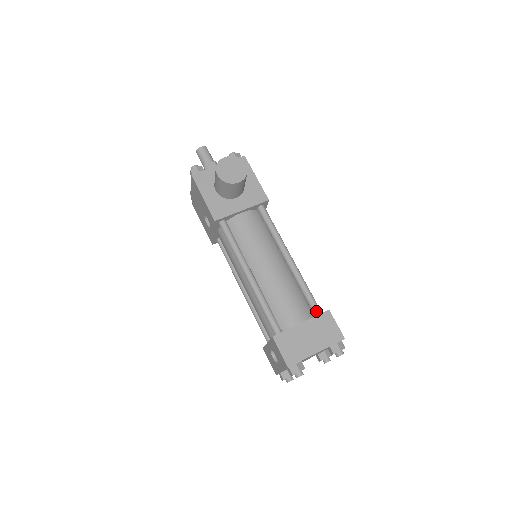
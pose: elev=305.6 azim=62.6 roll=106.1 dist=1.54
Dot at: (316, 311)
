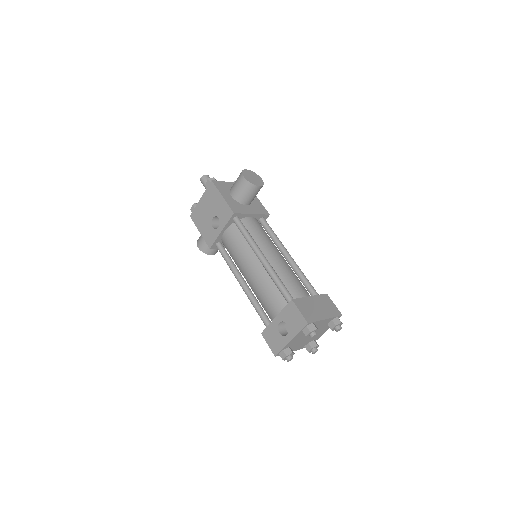
Dot at: (316, 294)
